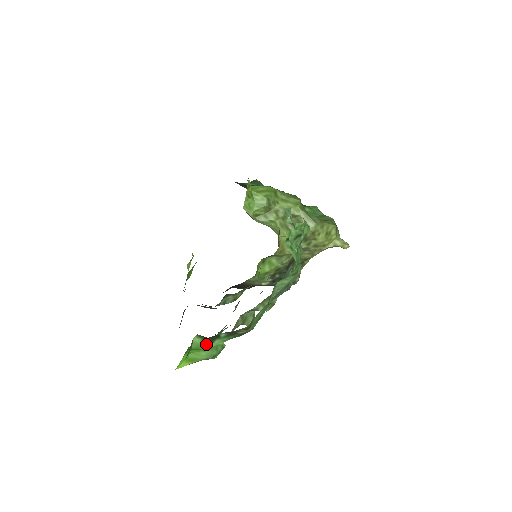
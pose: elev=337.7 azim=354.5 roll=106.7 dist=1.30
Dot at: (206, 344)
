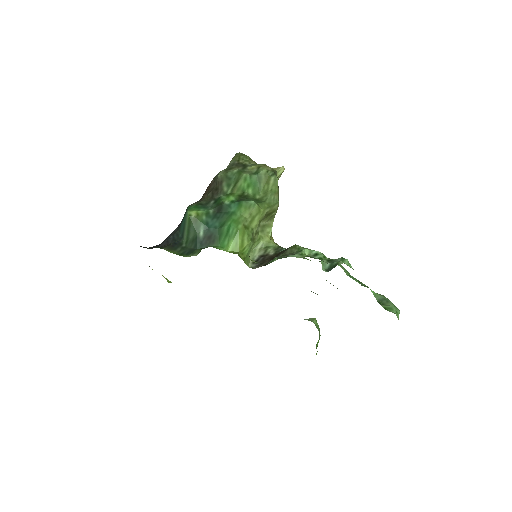
Dot at: occluded
